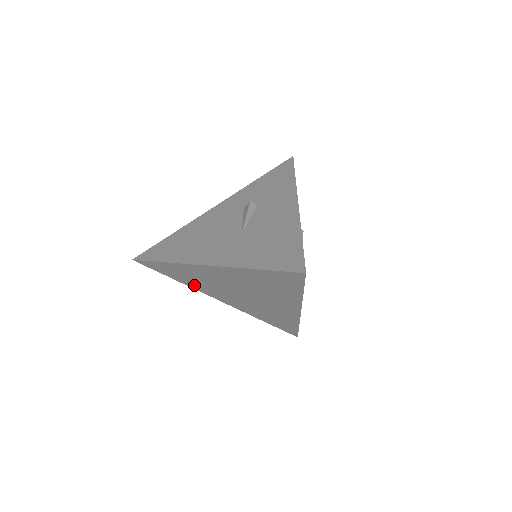
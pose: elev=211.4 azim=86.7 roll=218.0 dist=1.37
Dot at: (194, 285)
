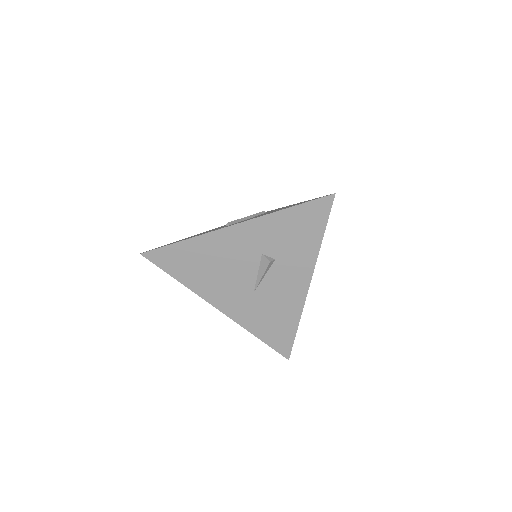
Dot at: occluded
